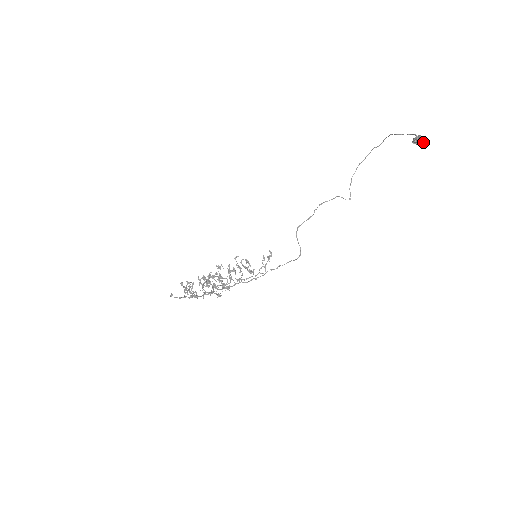
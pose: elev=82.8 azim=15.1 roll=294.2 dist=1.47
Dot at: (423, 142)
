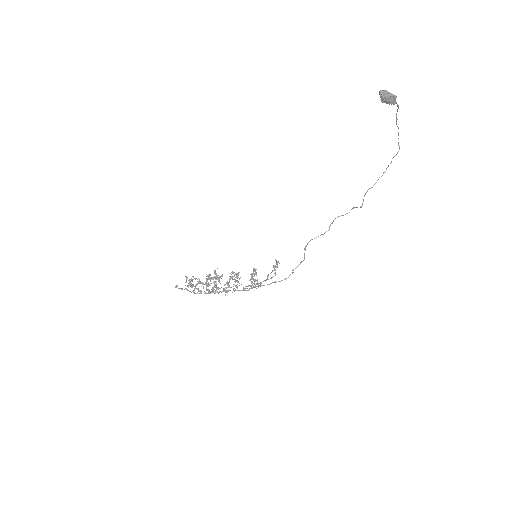
Dot at: (388, 95)
